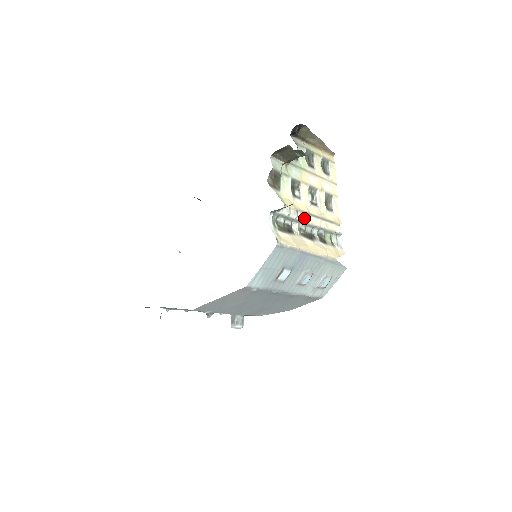
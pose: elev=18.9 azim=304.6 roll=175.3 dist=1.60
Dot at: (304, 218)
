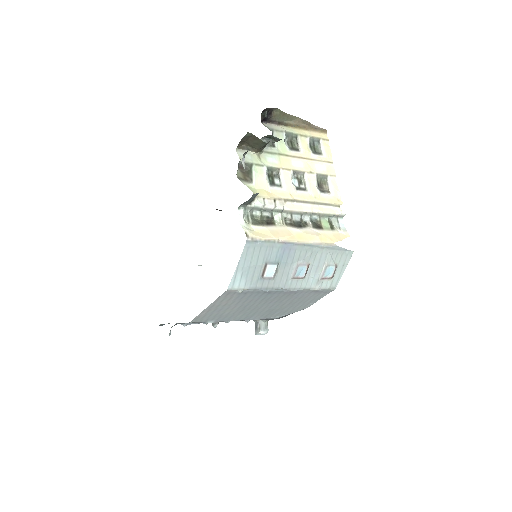
Dot at: (287, 206)
